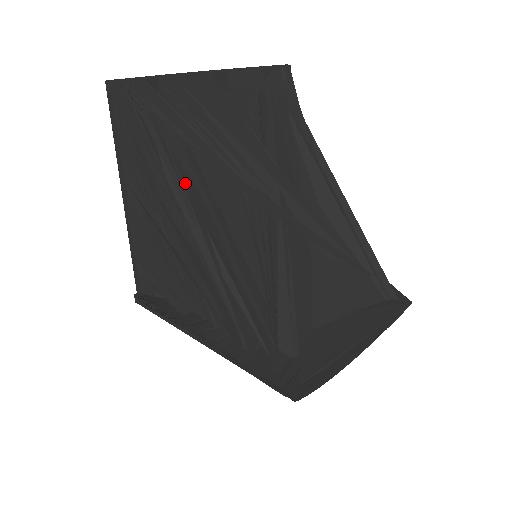
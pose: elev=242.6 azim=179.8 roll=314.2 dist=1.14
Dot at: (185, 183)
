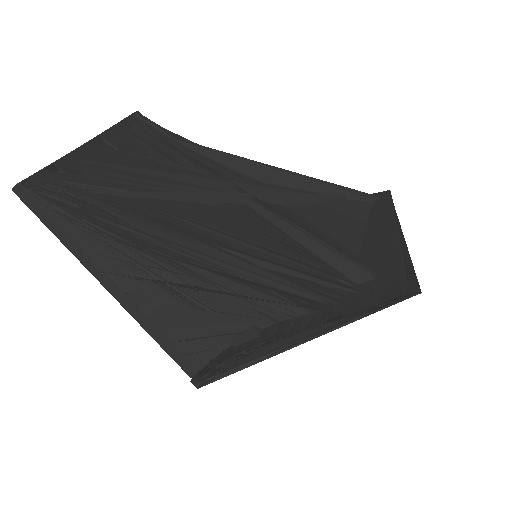
Dot at: (159, 223)
